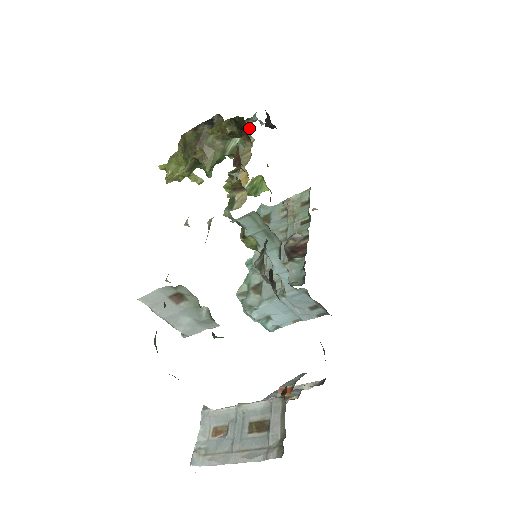
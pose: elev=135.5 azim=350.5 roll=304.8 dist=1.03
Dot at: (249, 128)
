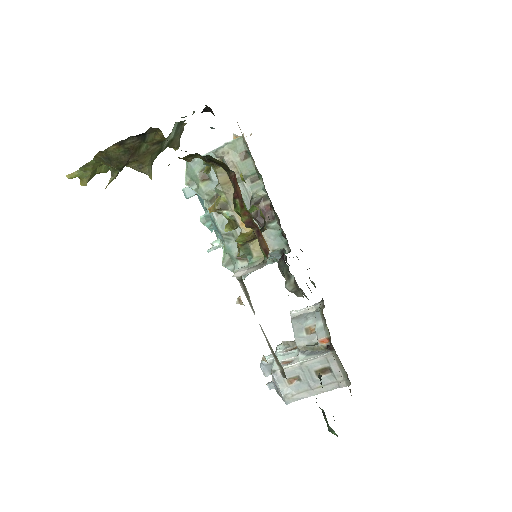
Dot at: (233, 172)
